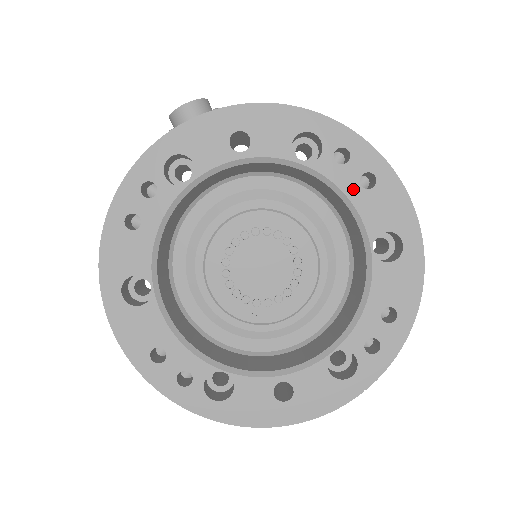
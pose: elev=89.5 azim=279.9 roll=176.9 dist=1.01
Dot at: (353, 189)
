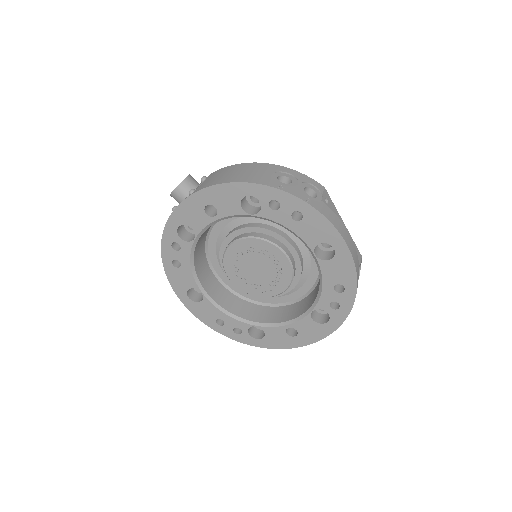
Dot at: (289, 223)
